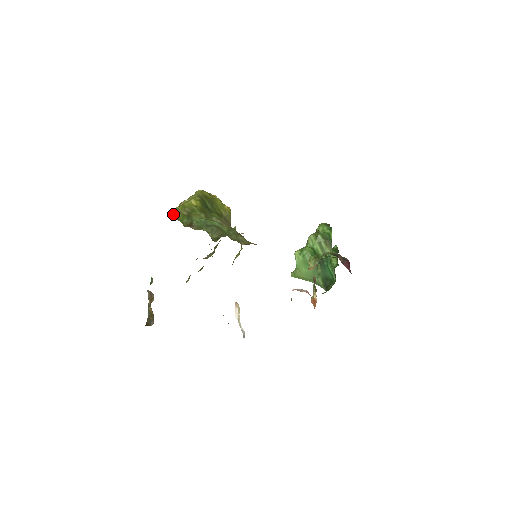
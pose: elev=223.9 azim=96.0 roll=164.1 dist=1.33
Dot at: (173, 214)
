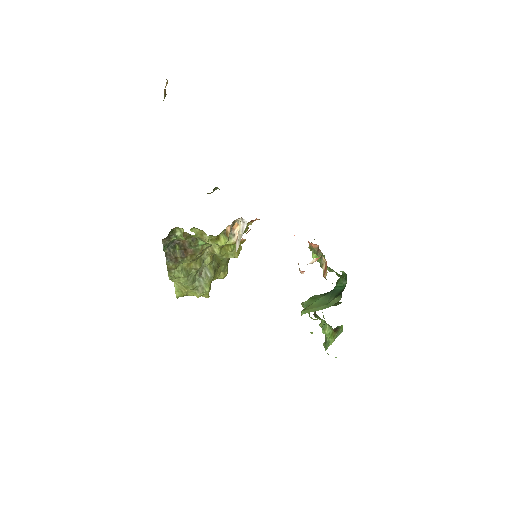
Dot at: occluded
